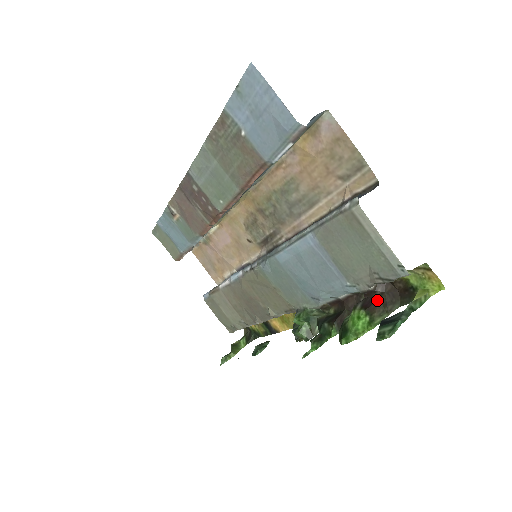
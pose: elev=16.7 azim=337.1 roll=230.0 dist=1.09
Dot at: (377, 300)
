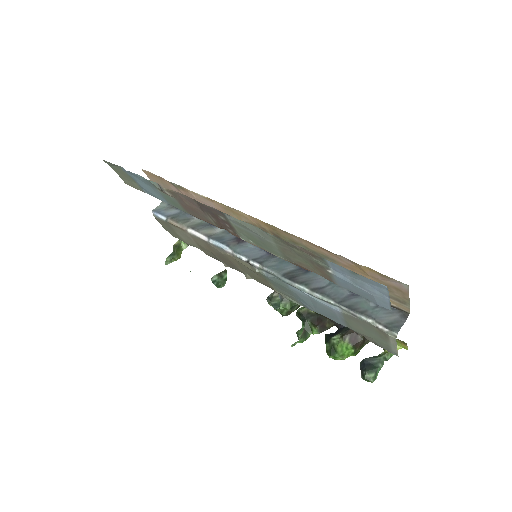
Dot at: (362, 340)
